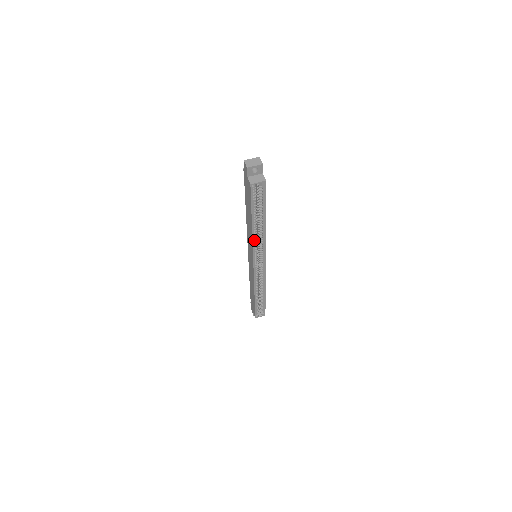
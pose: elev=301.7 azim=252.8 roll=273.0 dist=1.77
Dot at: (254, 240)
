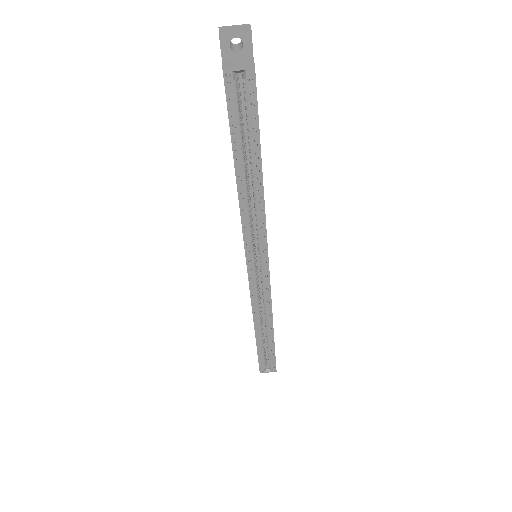
Dot at: (244, 214)
